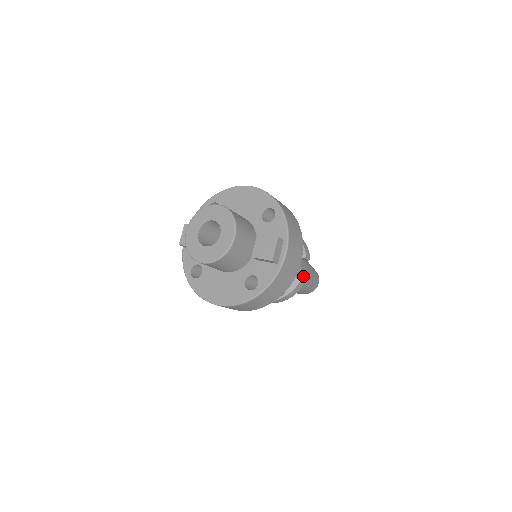
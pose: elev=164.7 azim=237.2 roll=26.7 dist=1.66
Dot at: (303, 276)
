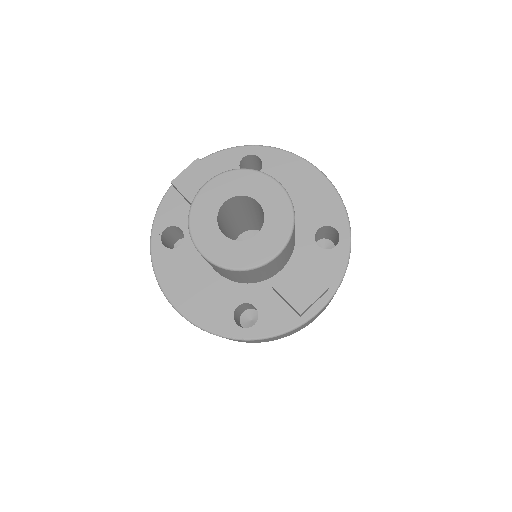
Dot at: occluded
